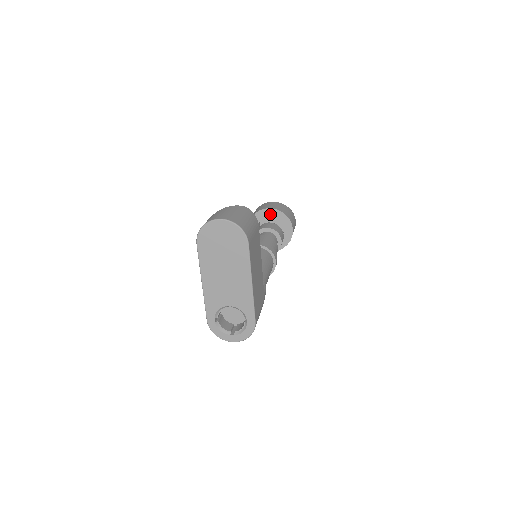
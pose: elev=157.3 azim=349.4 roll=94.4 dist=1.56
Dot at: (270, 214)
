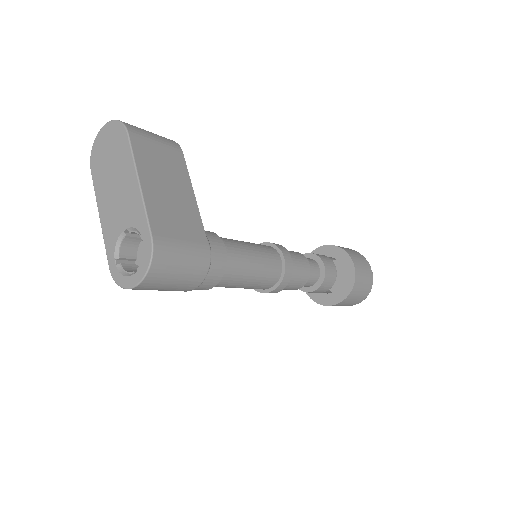
Dot at: (321, 254)
